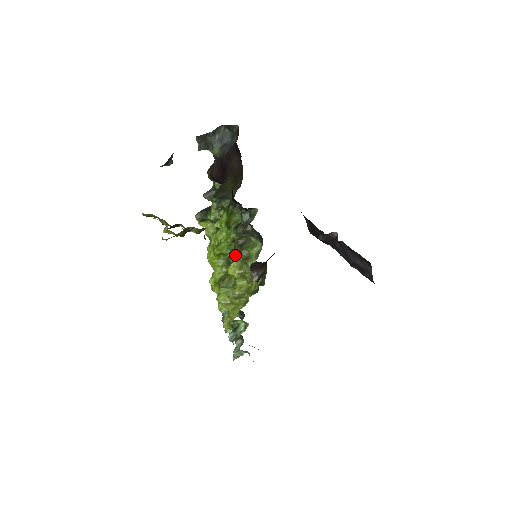
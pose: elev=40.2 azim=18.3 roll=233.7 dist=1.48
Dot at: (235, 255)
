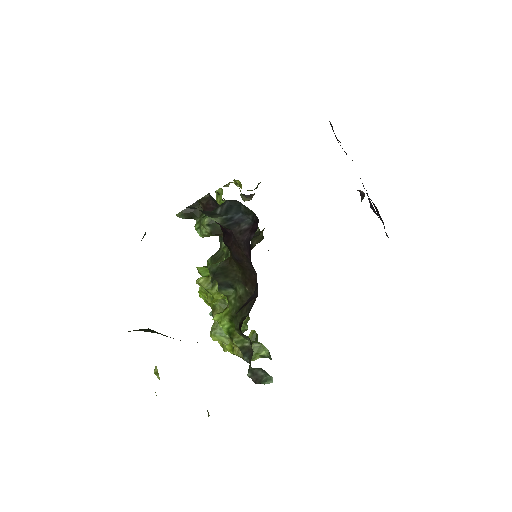
Dot at: (237, 355)
